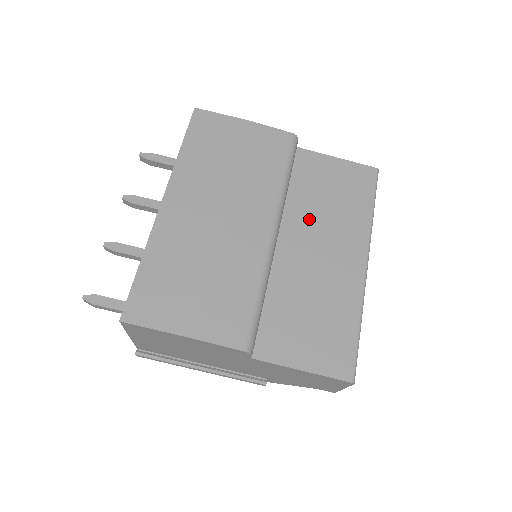
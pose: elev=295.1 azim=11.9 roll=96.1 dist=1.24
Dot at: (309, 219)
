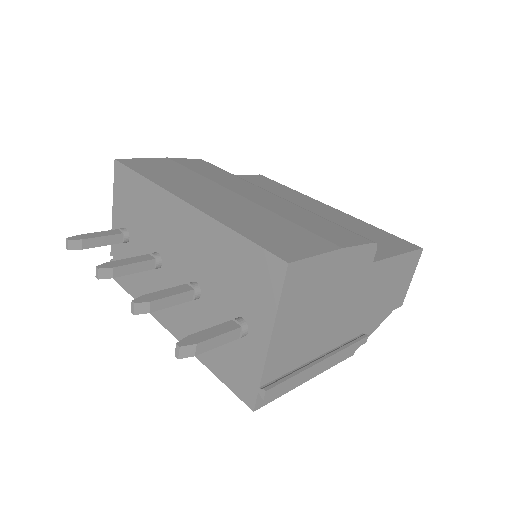
Dot at: occluded
